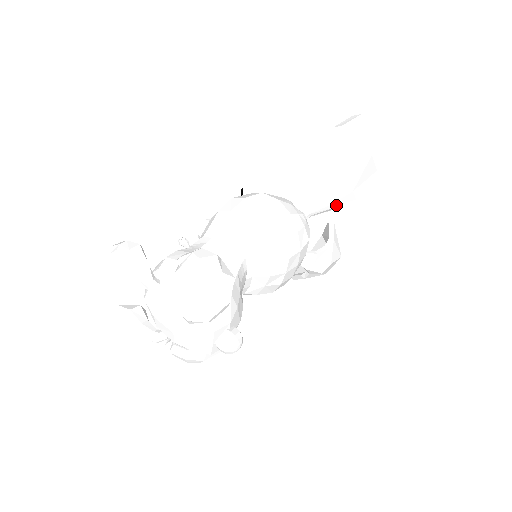
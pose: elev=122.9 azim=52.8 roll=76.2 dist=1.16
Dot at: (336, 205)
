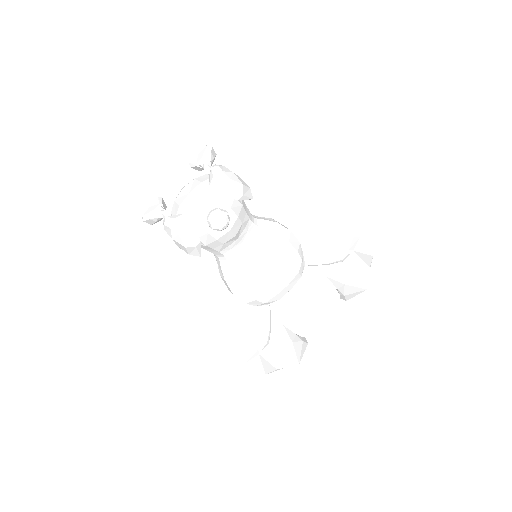
Dot at: (329, 276)
